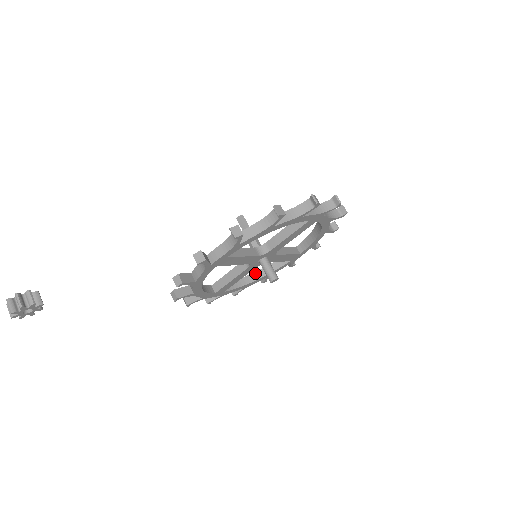
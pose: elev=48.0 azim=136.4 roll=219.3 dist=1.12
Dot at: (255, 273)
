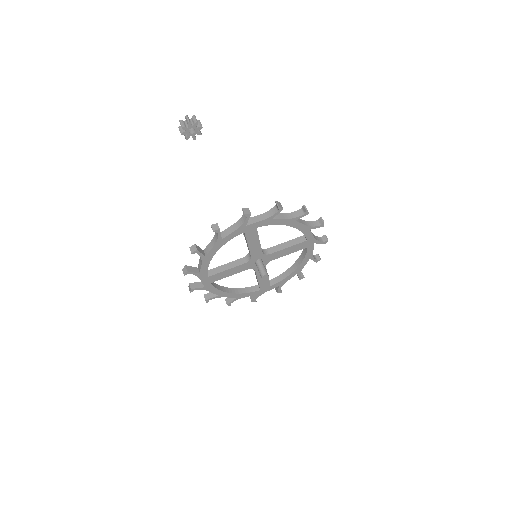
Dot at: (231, 288)
